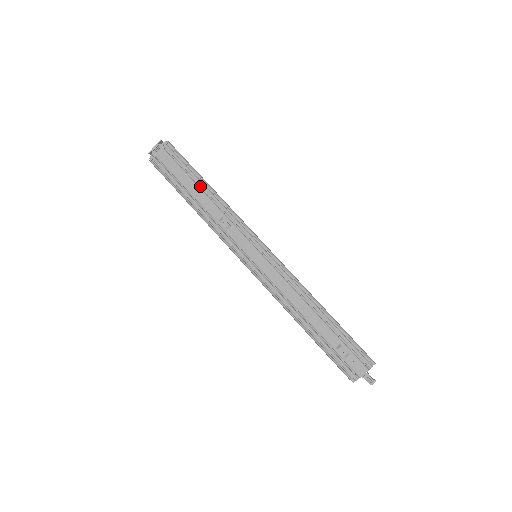
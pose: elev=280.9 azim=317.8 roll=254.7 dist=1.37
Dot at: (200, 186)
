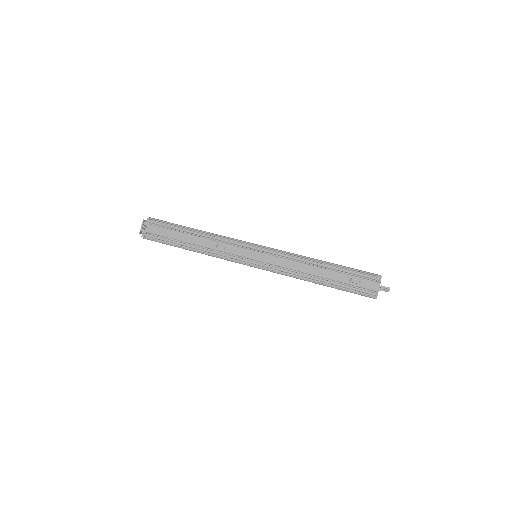
Dot at: (189, 234)
